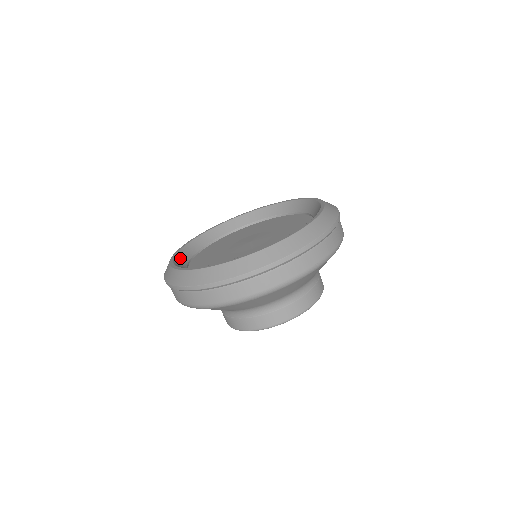
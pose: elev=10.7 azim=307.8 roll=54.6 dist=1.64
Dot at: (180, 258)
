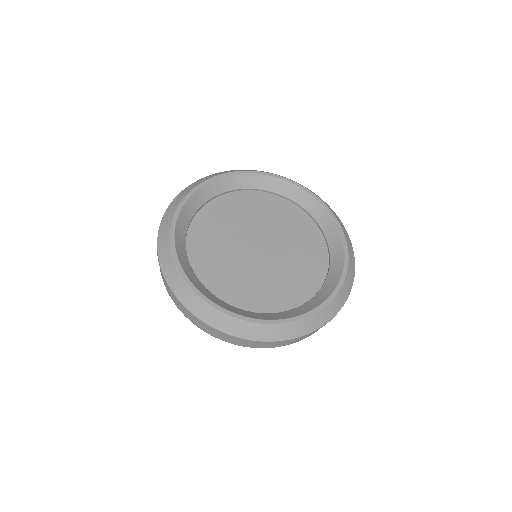
Dot at: (191, 276)
